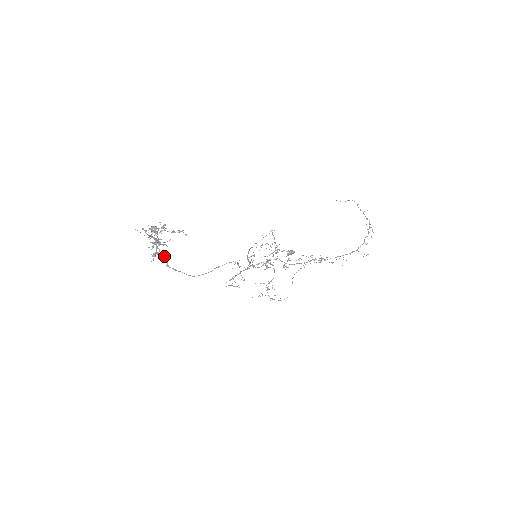
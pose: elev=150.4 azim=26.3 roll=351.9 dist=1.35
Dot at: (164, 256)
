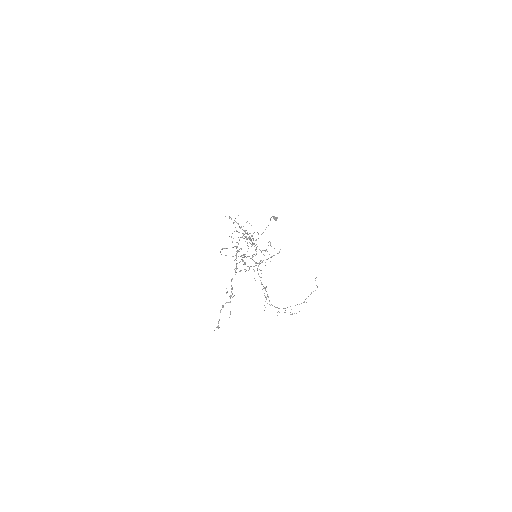
Dot at: occluded
